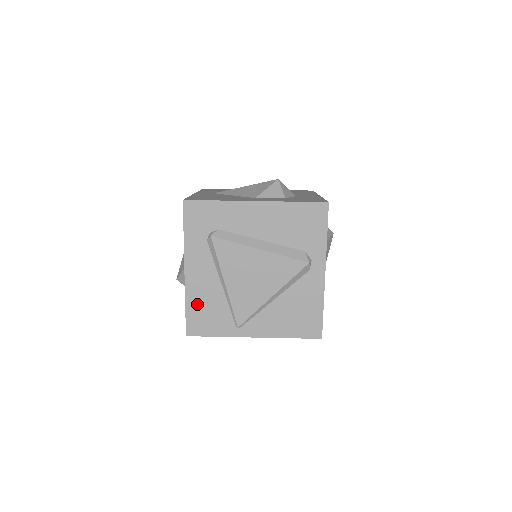
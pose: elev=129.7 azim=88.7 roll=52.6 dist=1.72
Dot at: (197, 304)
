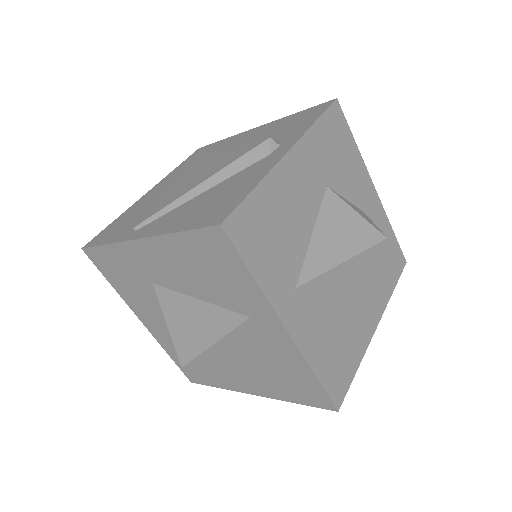
Dot at: (125, 217)
